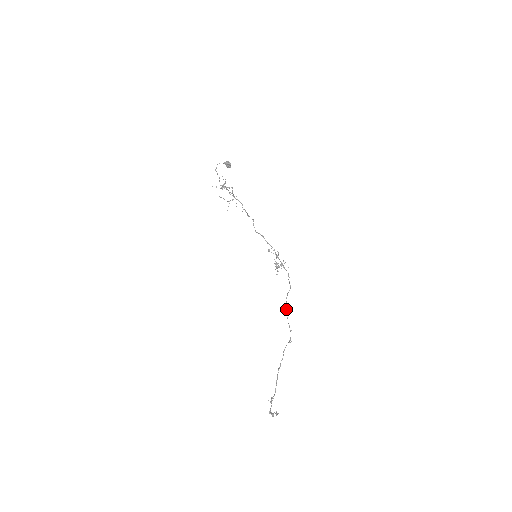
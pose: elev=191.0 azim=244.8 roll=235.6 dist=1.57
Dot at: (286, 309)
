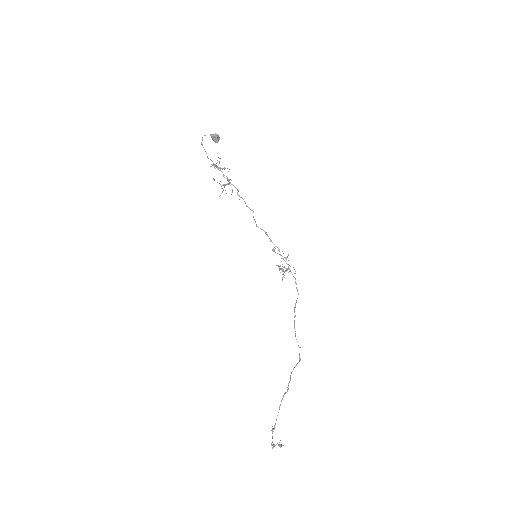
Dot at: (294, 322)
